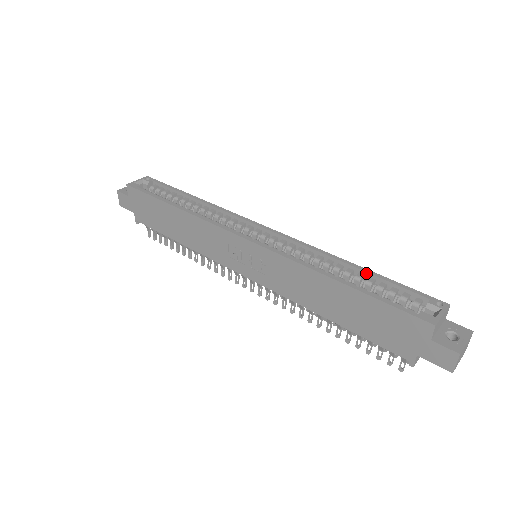
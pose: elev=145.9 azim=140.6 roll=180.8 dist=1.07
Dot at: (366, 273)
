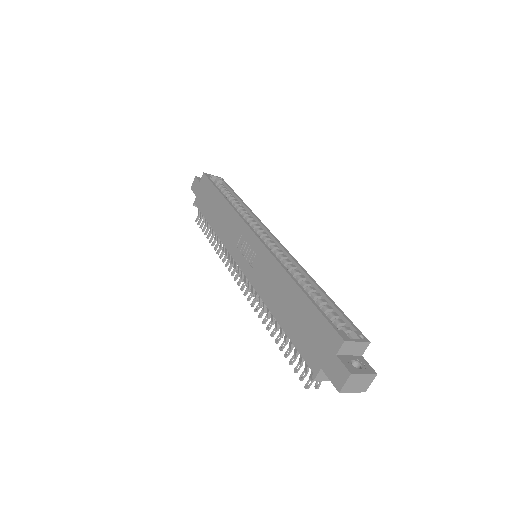
Dot at: (323, 295)
